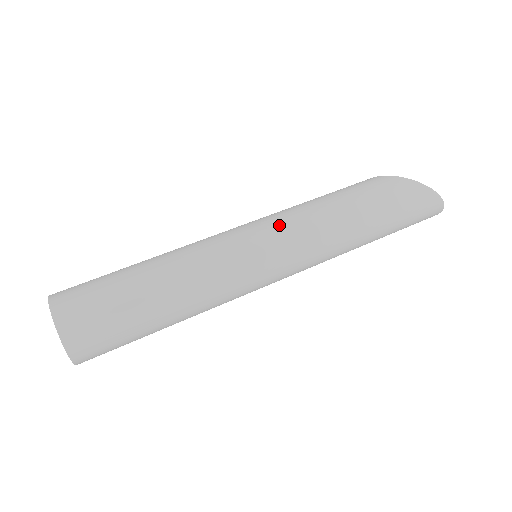
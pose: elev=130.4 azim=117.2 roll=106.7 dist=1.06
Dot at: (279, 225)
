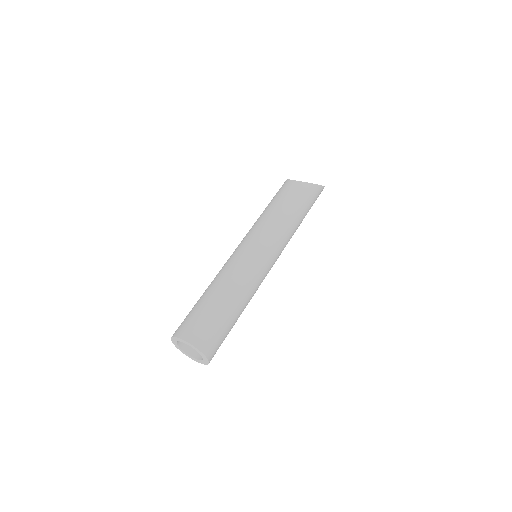
Dot at: (279, 246)
